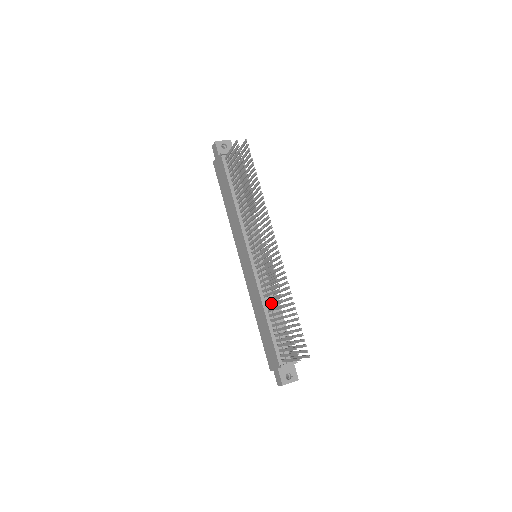
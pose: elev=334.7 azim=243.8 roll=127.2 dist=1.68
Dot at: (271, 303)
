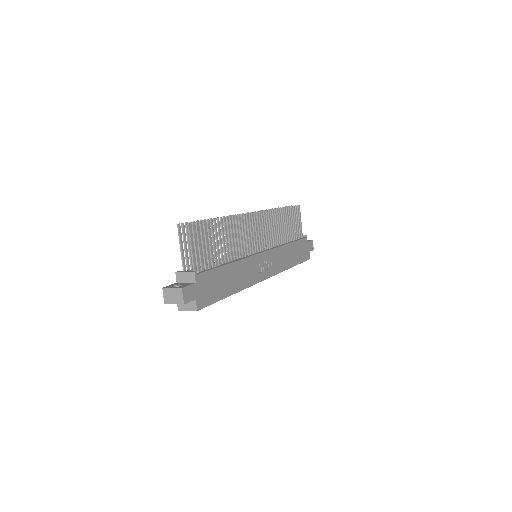
Dot at: occluded
